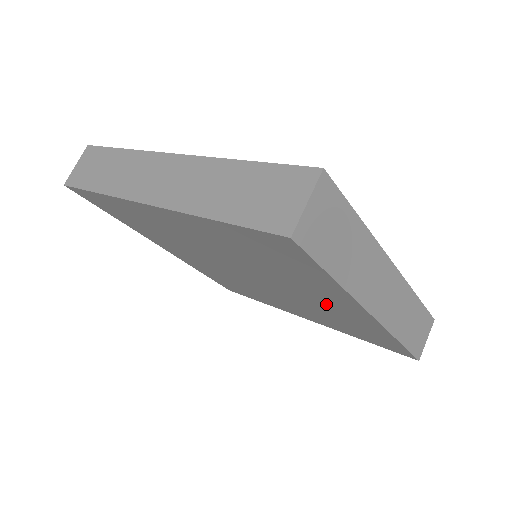
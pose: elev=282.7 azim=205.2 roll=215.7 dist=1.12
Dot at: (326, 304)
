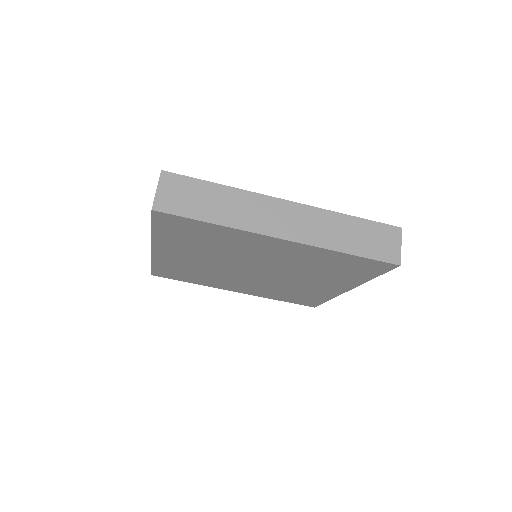
Dot at: (278, 254)
